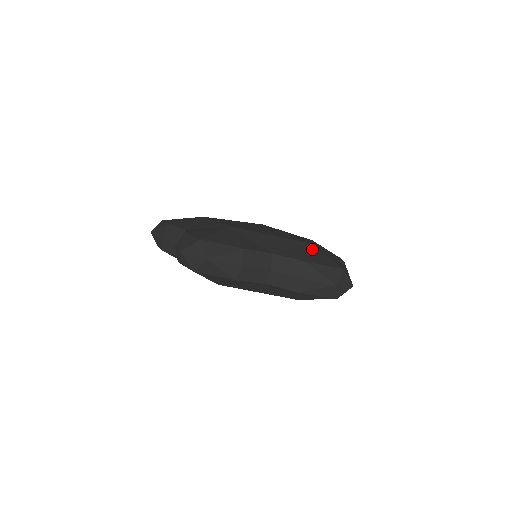
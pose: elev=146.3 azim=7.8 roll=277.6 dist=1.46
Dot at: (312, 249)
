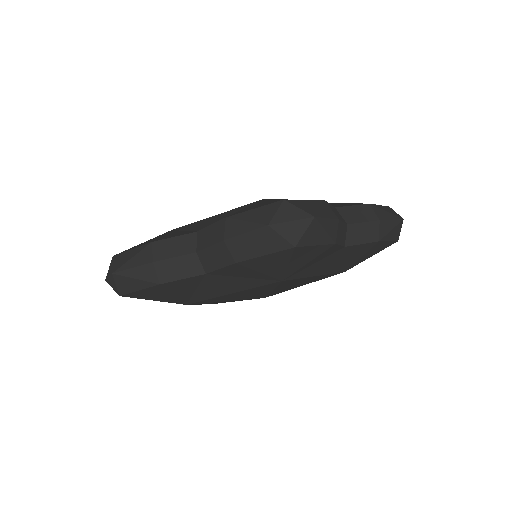
Dot at: (258, 202)
